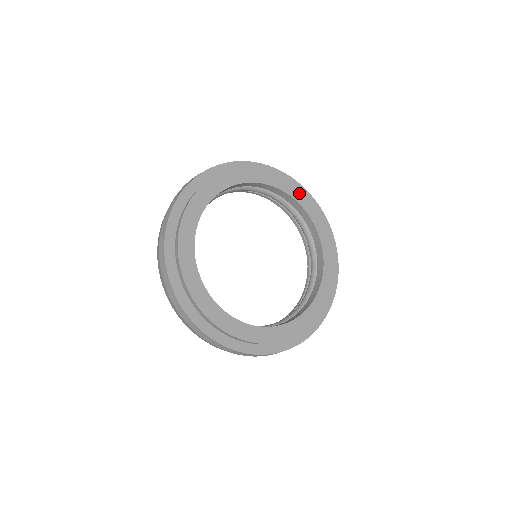
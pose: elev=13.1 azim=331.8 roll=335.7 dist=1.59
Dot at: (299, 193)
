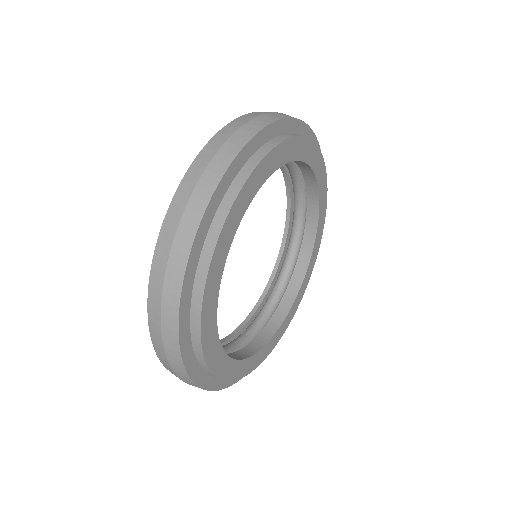
Dot at: (310, 148)
